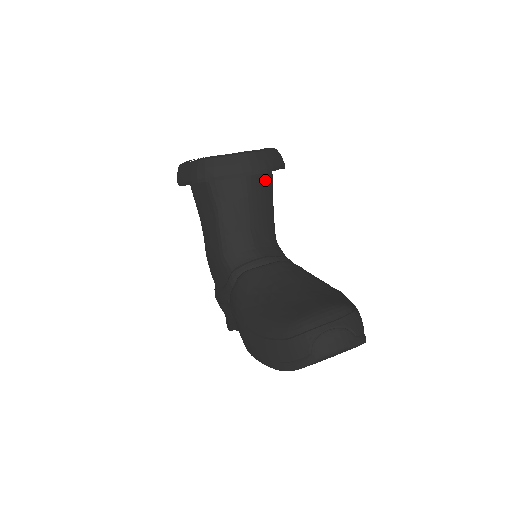
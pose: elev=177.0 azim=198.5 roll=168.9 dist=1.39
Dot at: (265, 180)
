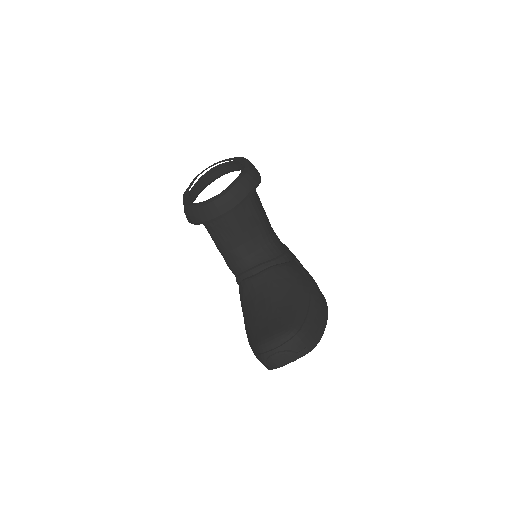
Dot at: (242, 205)
